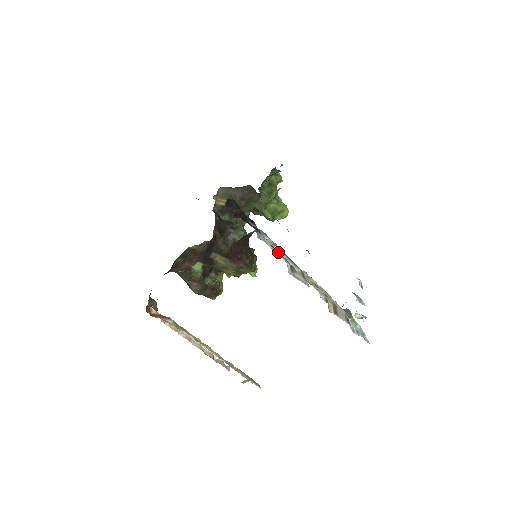
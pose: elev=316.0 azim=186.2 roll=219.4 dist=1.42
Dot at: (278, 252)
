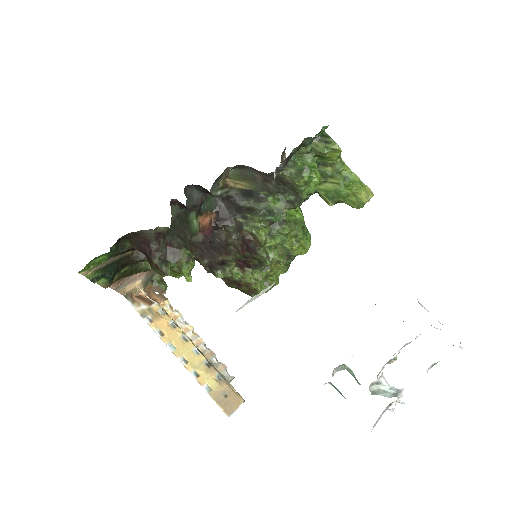
Dot at: occluded
